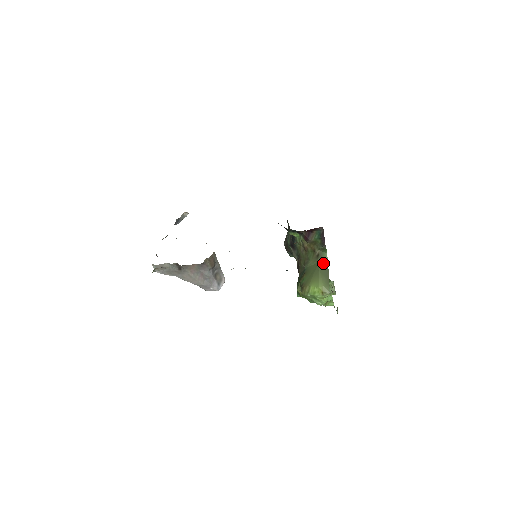
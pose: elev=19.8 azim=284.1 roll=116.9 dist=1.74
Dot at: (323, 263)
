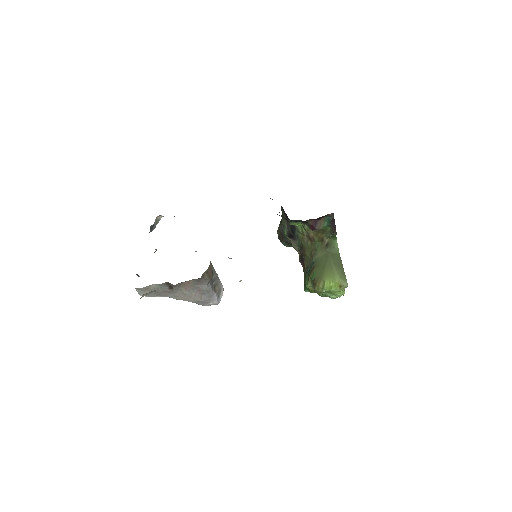
Dot at: (334, 252)
